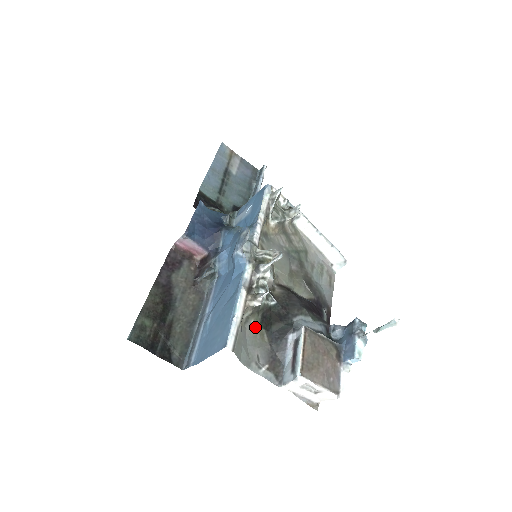
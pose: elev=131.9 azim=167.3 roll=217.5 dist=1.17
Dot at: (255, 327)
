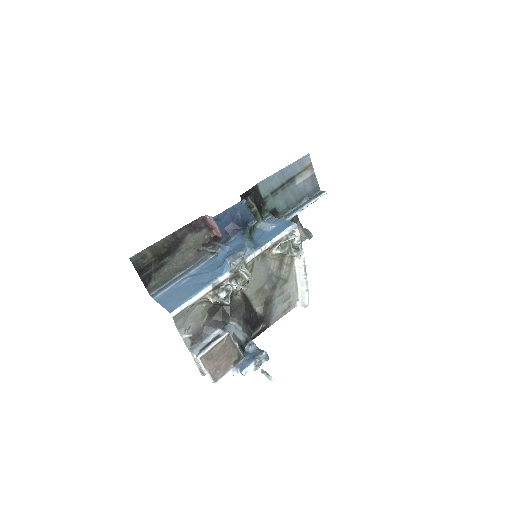
Dot at: (203, 309)
